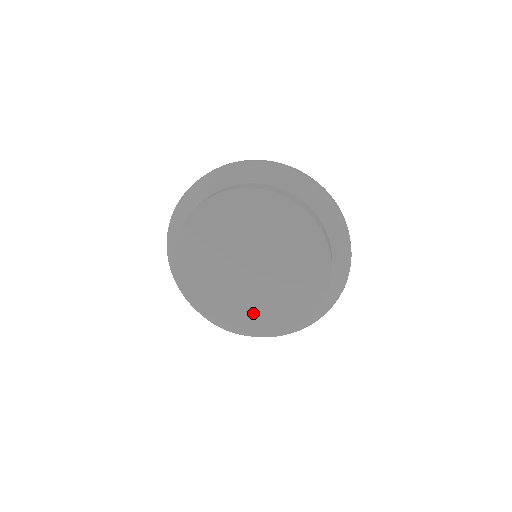
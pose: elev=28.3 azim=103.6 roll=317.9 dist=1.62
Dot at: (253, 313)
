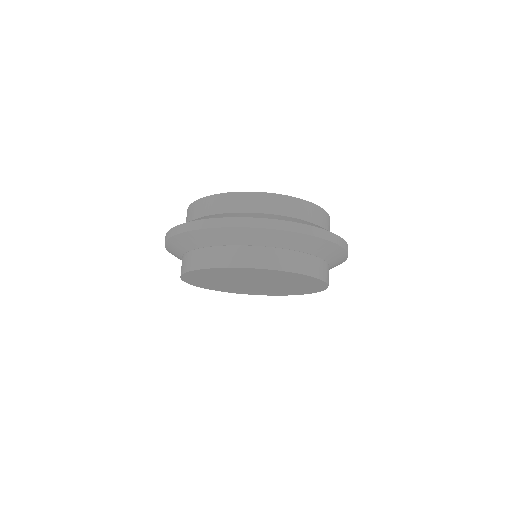
Dot at: occluded
